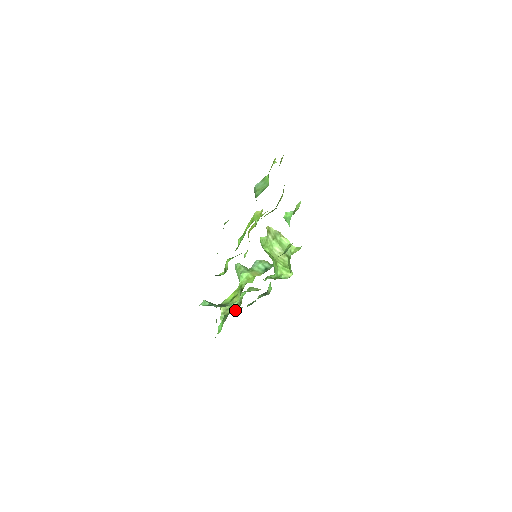
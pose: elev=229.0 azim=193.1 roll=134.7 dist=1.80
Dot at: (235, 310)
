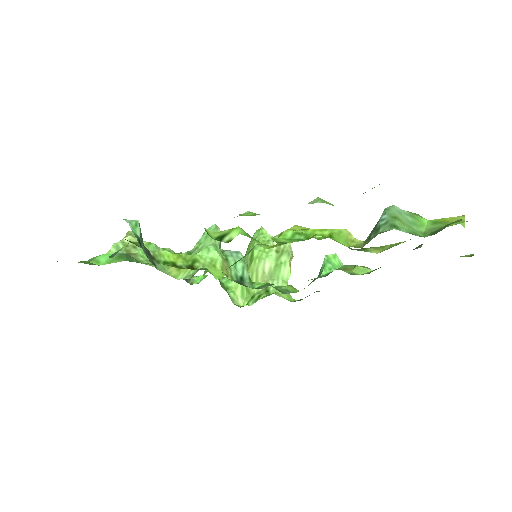
Dot at: (144, 262)
